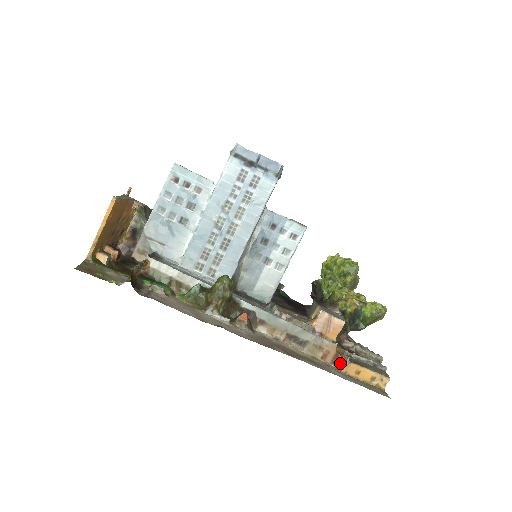
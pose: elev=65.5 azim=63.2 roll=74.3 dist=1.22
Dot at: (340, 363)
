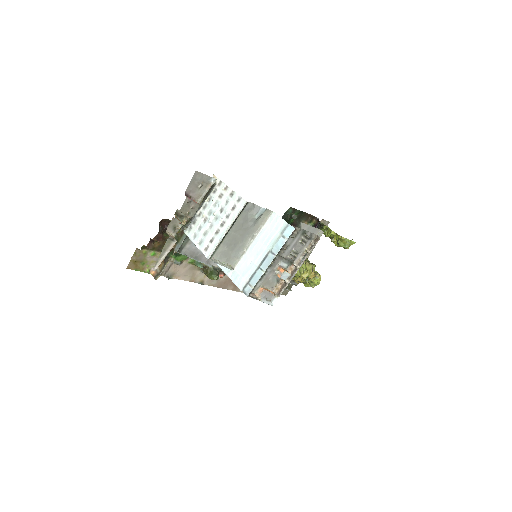
Dot at: occluded
